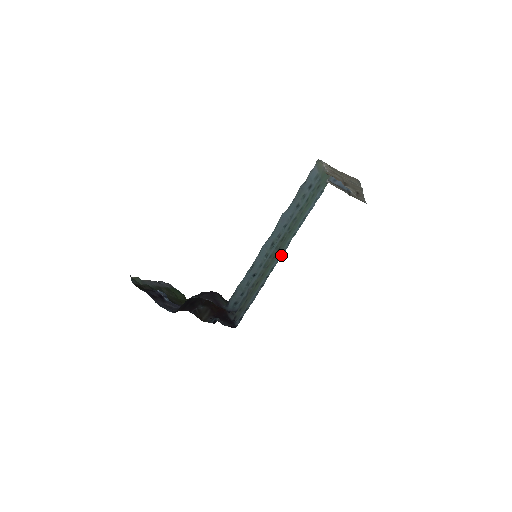
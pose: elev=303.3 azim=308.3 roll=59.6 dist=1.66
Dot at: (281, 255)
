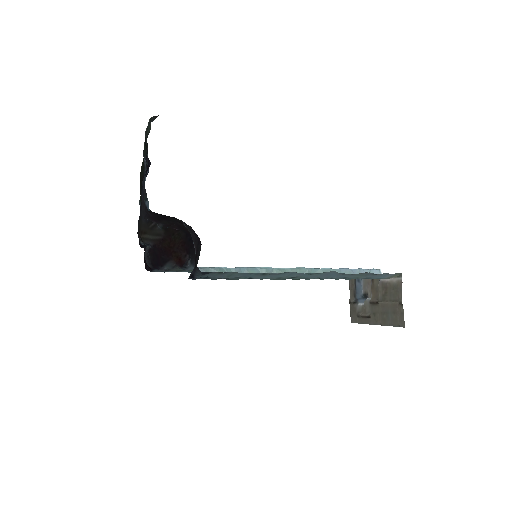
Dot at: occluded
